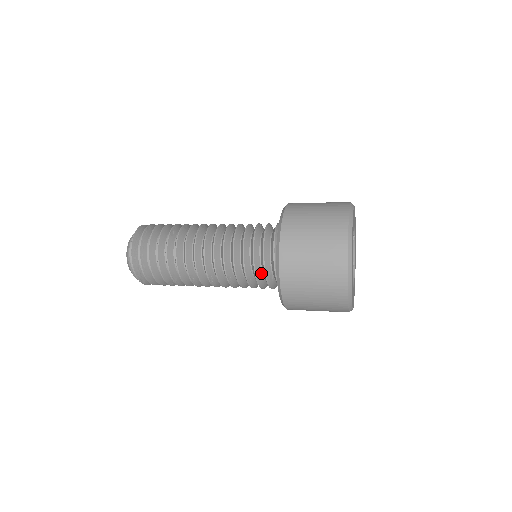
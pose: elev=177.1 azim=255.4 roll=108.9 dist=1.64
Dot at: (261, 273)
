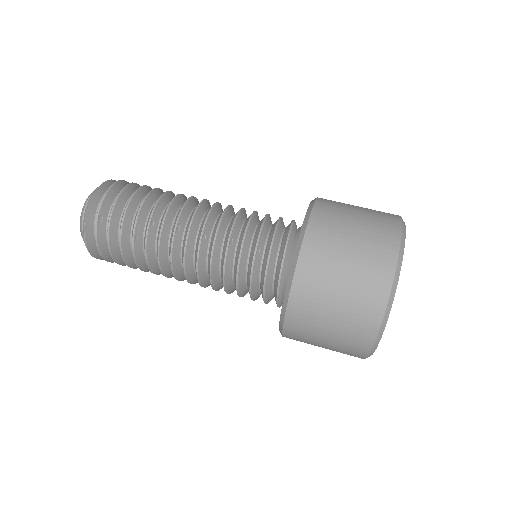
Dot at: occluded
